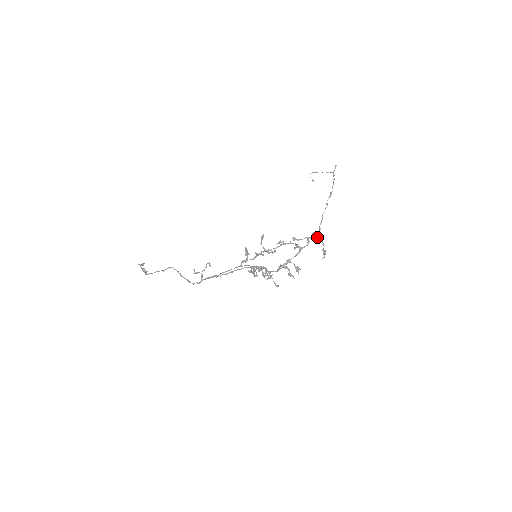
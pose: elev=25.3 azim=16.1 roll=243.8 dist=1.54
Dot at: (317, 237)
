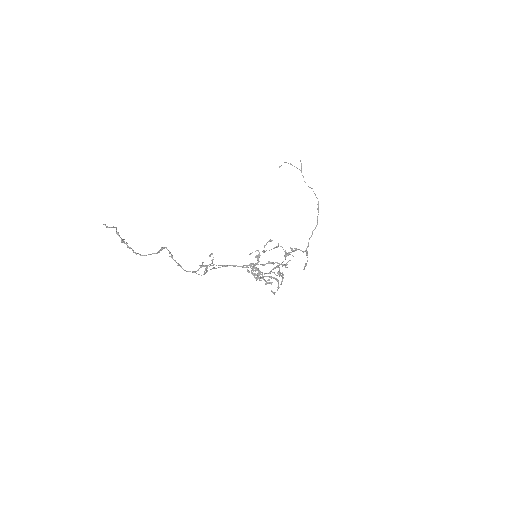
Dot at: (306, 251)
